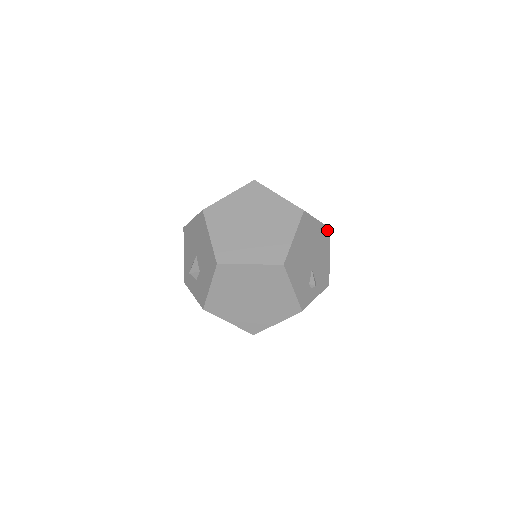
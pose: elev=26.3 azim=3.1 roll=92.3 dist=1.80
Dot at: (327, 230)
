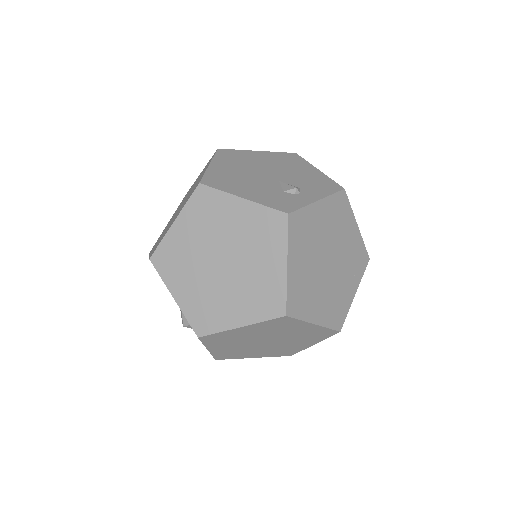
Dot at: (289, 155)
